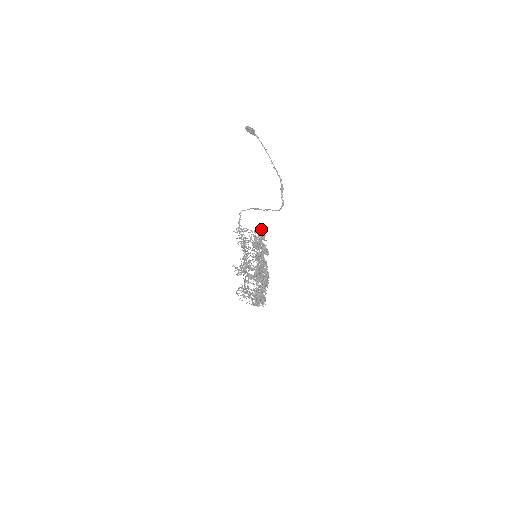
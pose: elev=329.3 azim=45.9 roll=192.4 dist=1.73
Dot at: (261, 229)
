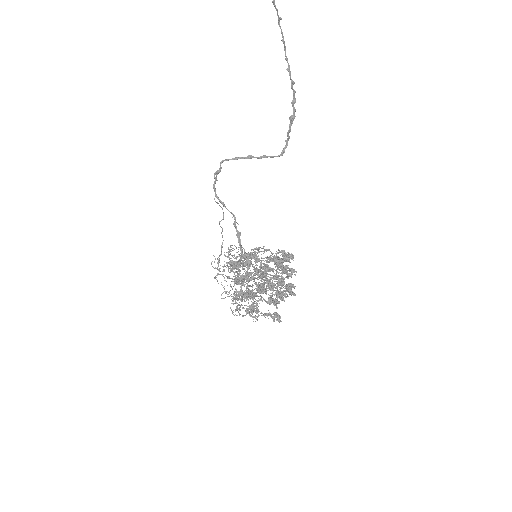
Dot at: (291, 255)
